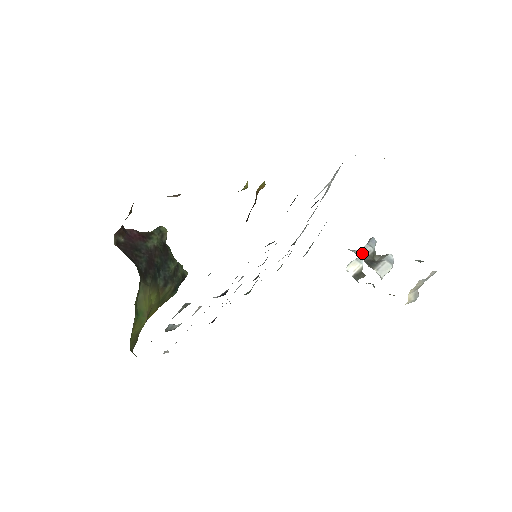
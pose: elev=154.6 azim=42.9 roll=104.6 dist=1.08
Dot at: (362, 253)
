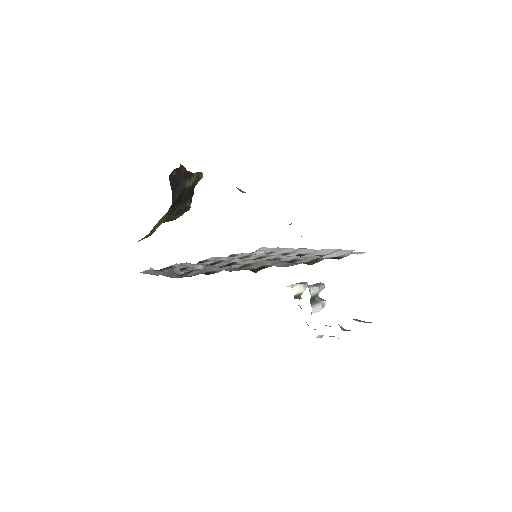
Dot at: (313, 291)
